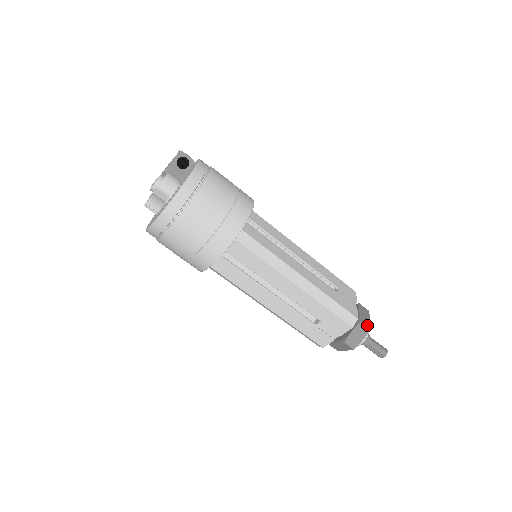
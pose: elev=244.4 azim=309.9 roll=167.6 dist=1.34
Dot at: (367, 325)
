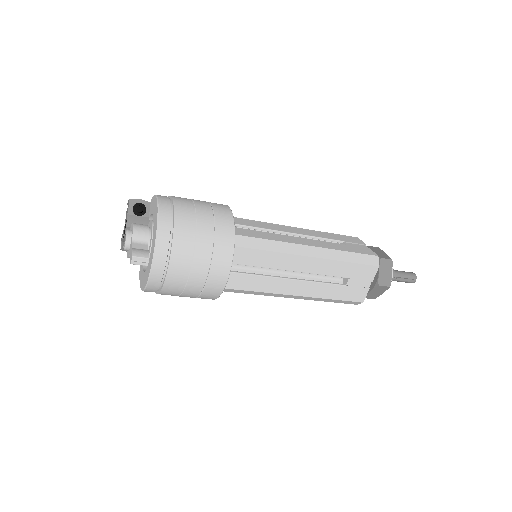
Dot at: (387, 258)
